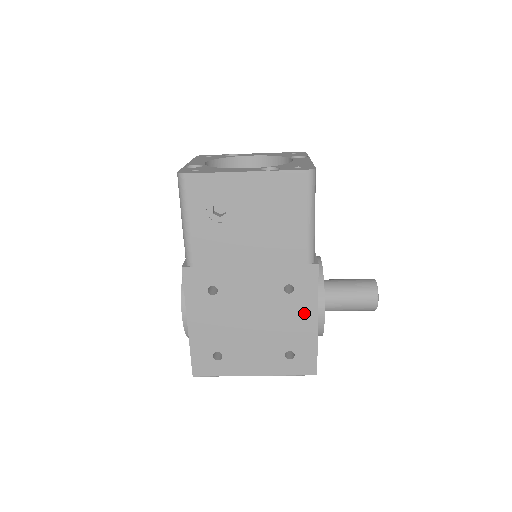
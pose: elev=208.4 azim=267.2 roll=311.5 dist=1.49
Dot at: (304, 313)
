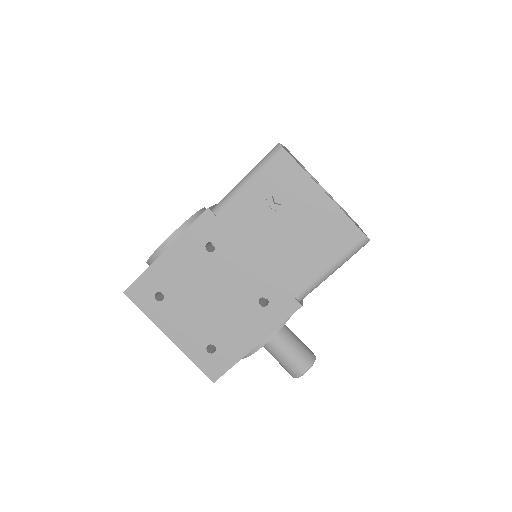
Dot at: (255, 329)
